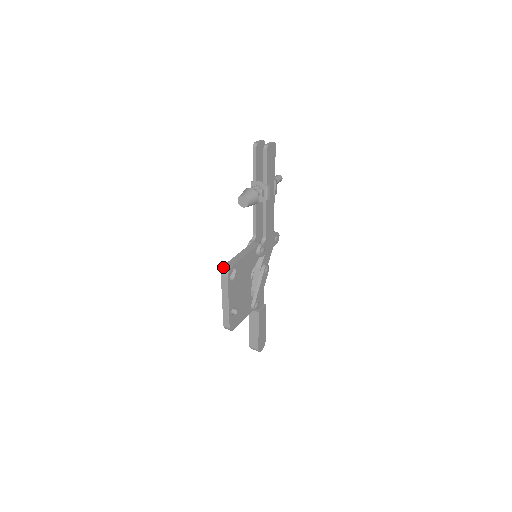
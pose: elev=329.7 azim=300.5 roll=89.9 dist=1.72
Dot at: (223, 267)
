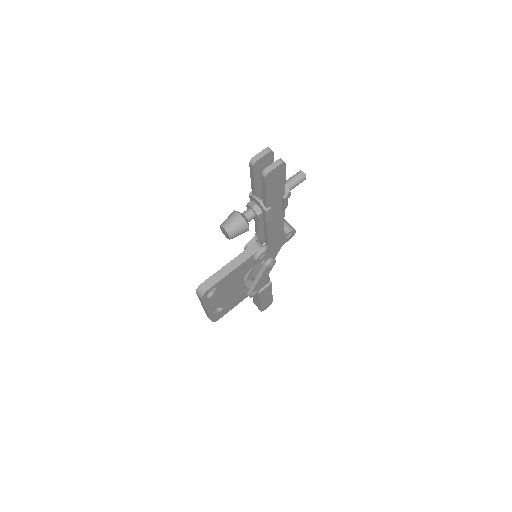
Dot at: (198, 287)
